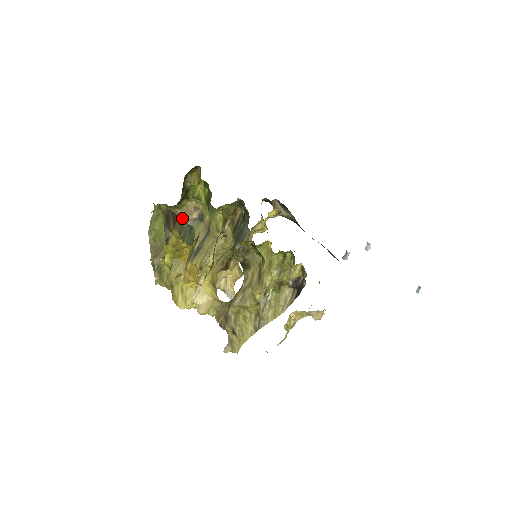
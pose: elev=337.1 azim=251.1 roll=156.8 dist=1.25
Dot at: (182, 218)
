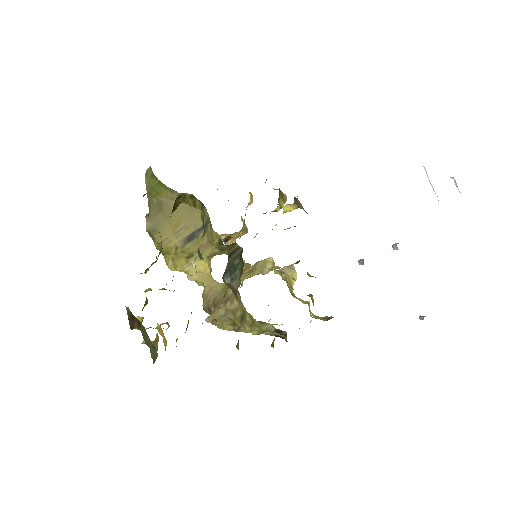
Dot at: (146, 332)
